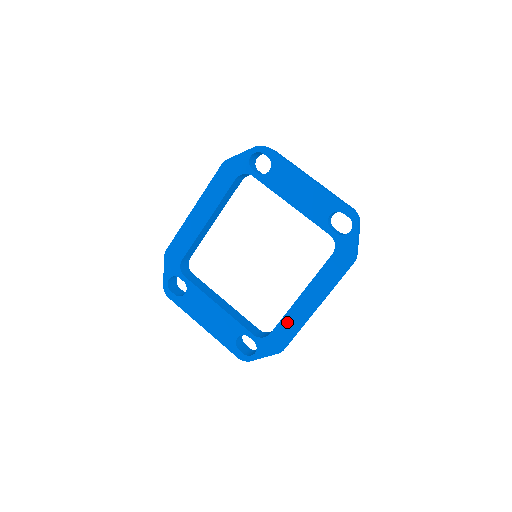
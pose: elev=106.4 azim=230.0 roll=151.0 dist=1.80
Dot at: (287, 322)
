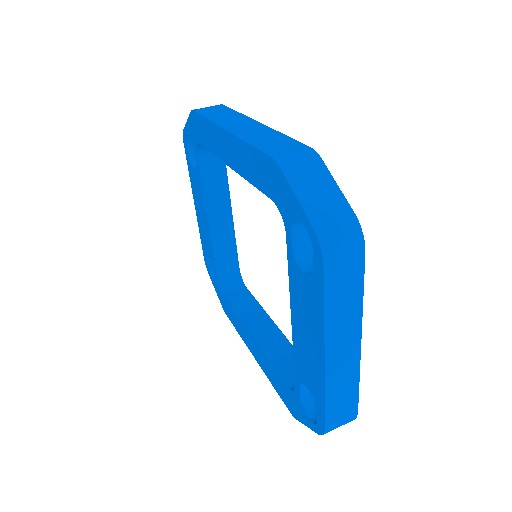
Dot at: (235, 317)
